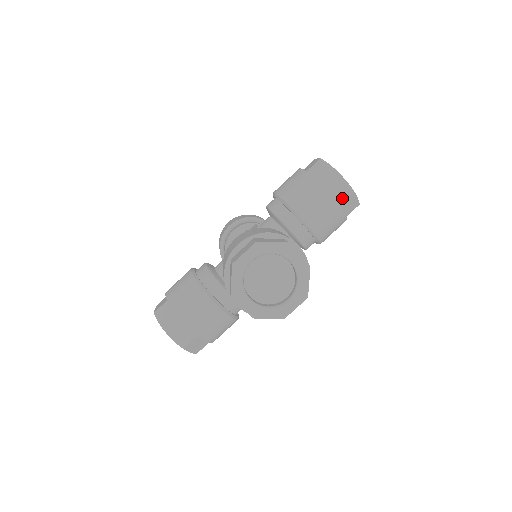
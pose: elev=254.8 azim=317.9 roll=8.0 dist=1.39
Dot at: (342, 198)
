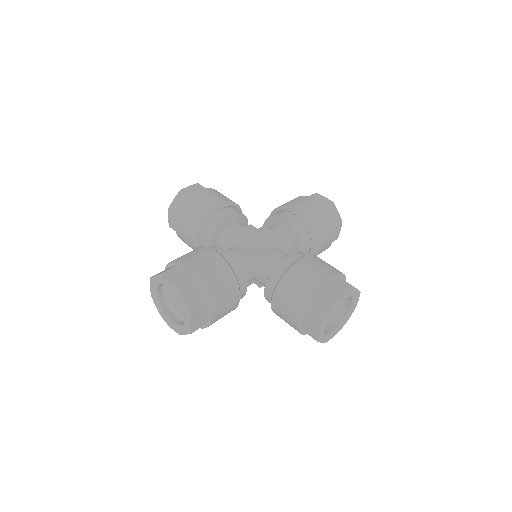
Dot at: (307, 331)
